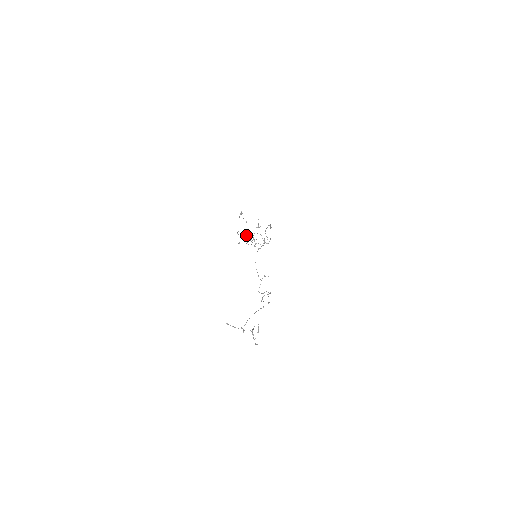
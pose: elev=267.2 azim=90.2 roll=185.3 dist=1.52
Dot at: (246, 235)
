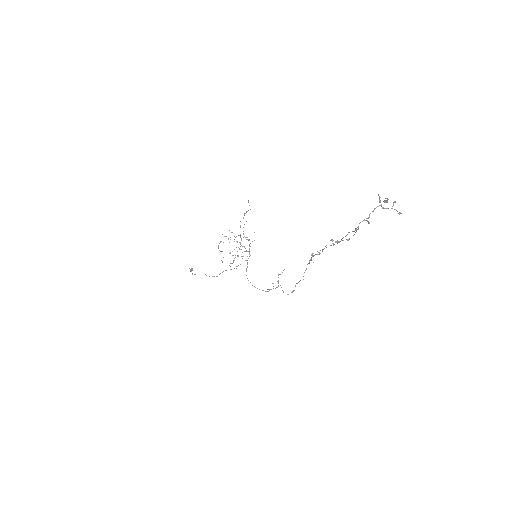
Dot at: occluded
